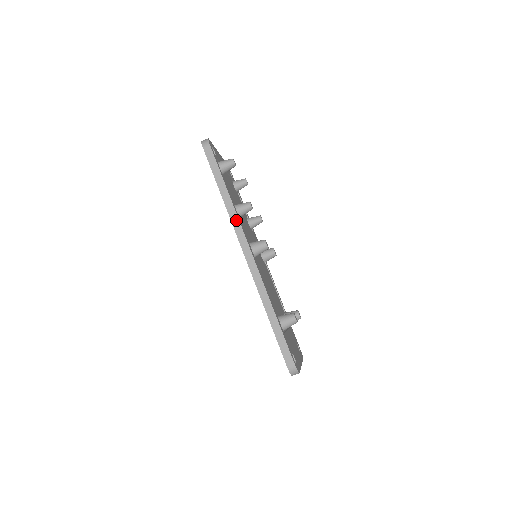
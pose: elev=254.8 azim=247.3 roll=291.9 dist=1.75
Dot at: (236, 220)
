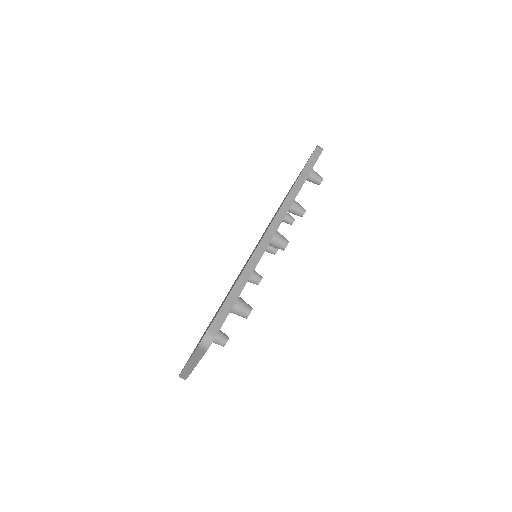
Dot at: (290, 202)
